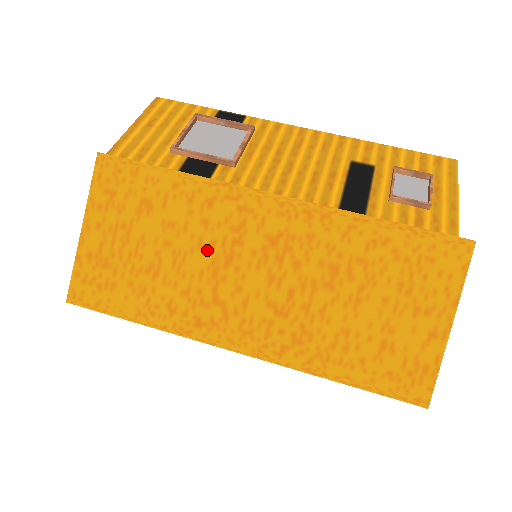
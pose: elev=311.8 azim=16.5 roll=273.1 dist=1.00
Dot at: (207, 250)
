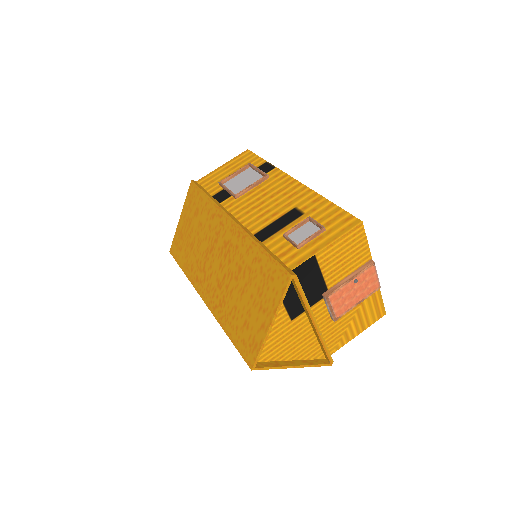
Dot at: (207, 242)
